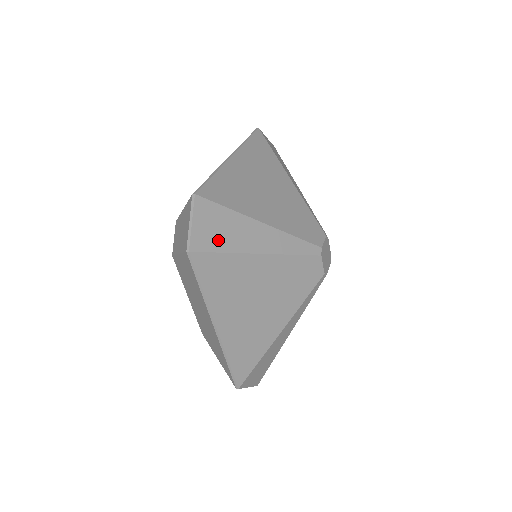
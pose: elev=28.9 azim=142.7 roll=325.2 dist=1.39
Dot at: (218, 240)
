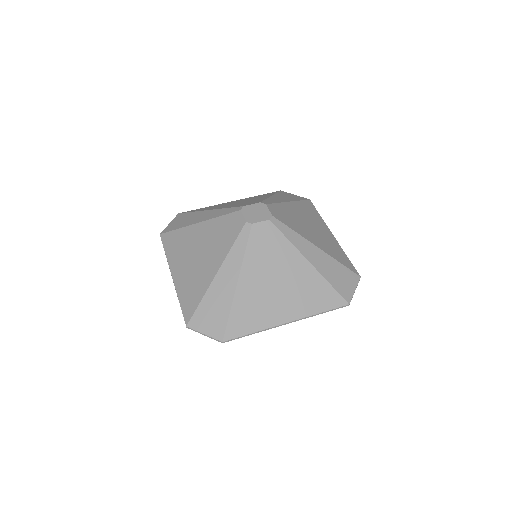
Dot at: (177, 226)
